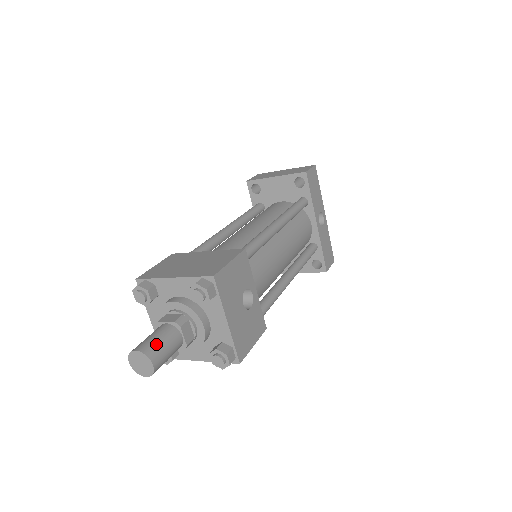
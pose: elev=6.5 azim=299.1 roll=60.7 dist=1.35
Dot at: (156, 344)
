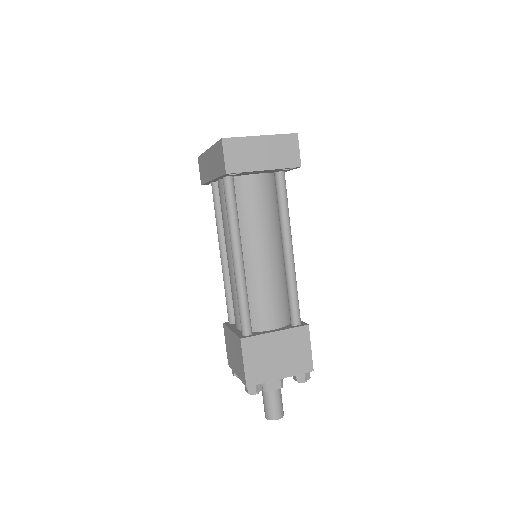
Dot at: (282, 407)
